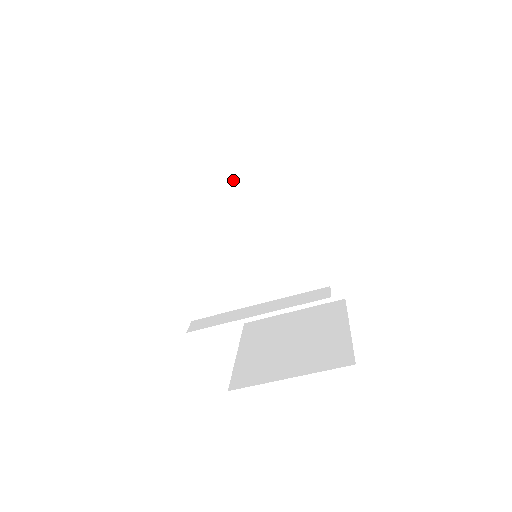
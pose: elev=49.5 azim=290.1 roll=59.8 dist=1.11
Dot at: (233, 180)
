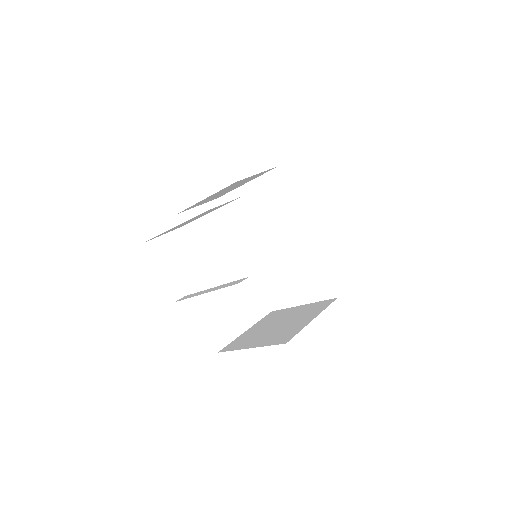
Dot at: (245, 198)
